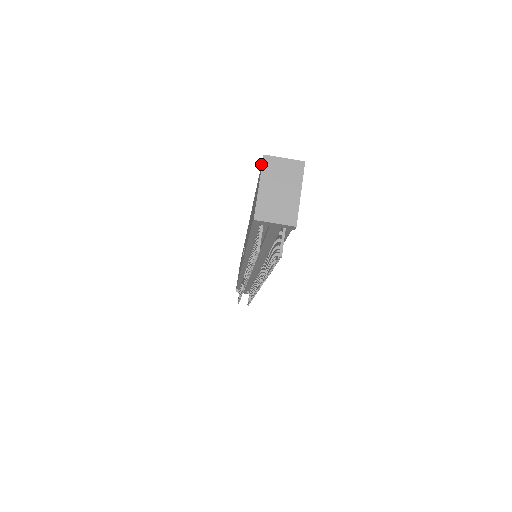
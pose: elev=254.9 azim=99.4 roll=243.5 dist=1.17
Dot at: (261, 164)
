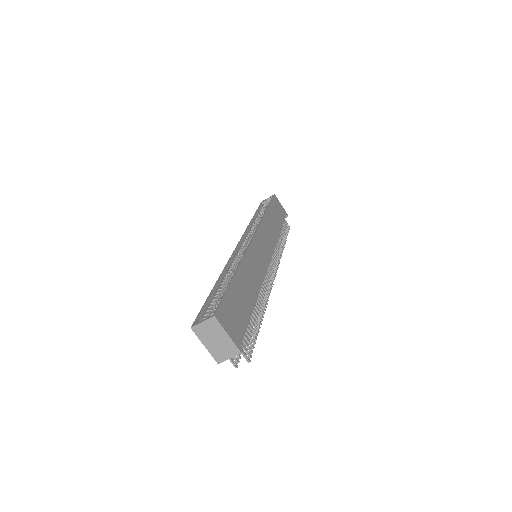
Dot at: (195, 319)
